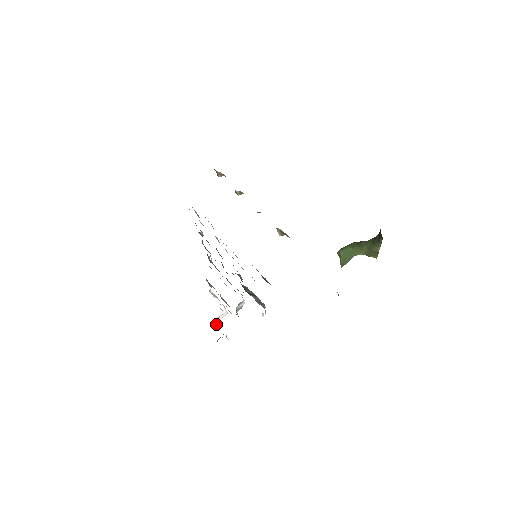
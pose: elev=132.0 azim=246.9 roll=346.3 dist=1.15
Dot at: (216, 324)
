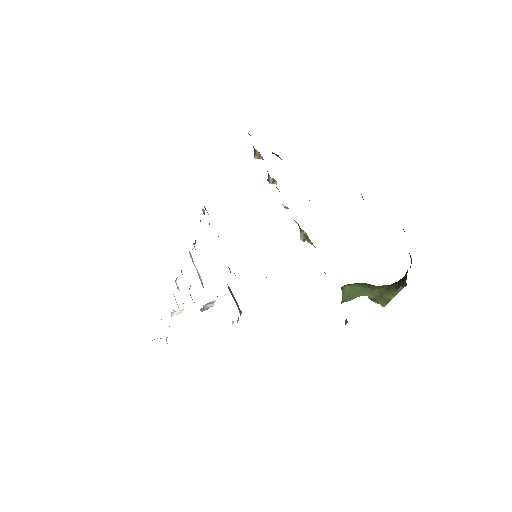
Dot at: occluded
